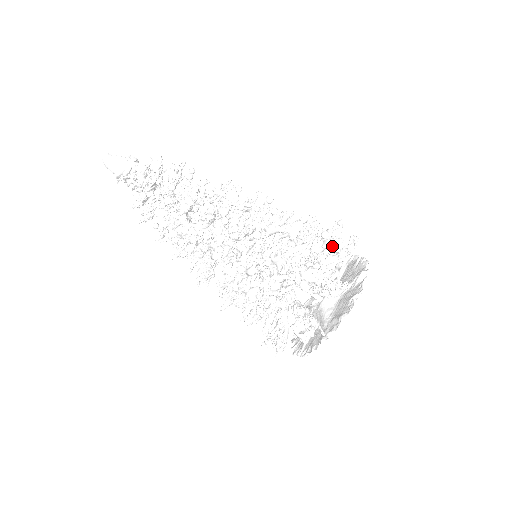
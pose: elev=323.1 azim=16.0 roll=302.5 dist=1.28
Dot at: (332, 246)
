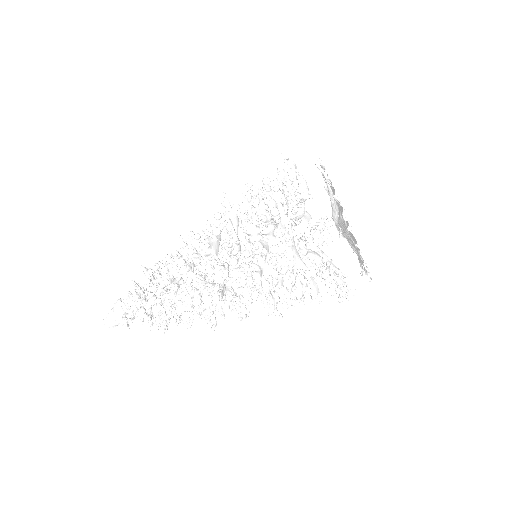
Dot at: occluded
